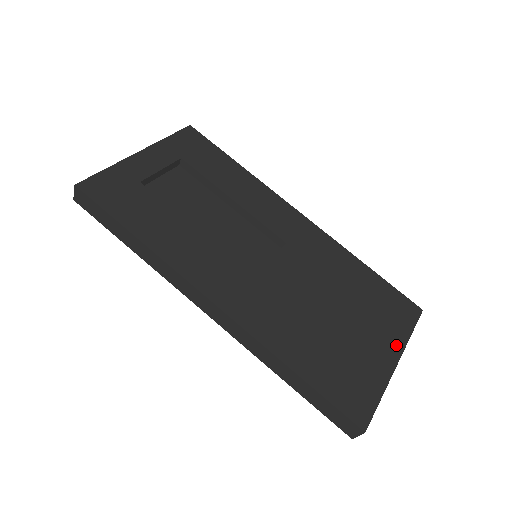
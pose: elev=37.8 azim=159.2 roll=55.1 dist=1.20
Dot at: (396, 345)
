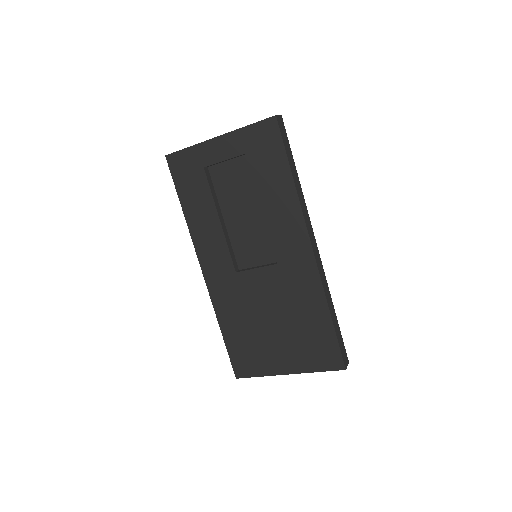
Dot at: (297, 367)
